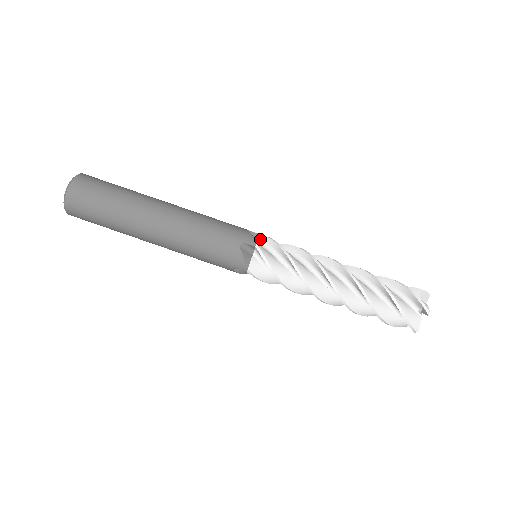
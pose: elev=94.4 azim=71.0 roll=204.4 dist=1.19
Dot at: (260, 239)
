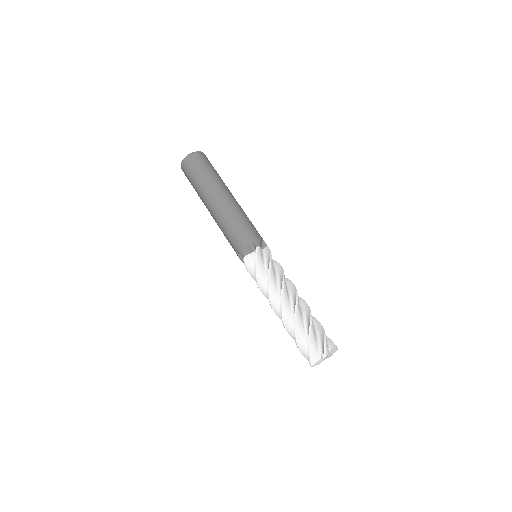
Dot at: (265, 248)
